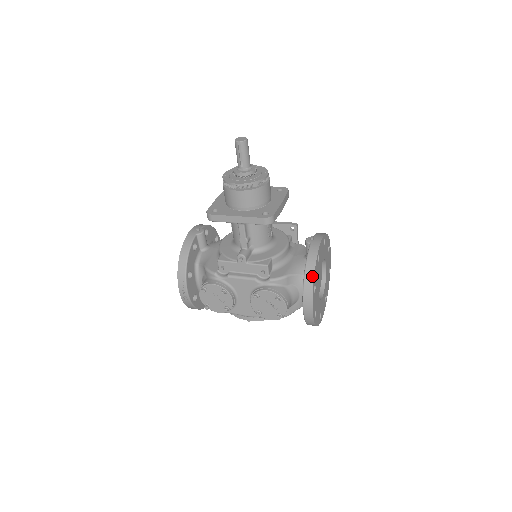
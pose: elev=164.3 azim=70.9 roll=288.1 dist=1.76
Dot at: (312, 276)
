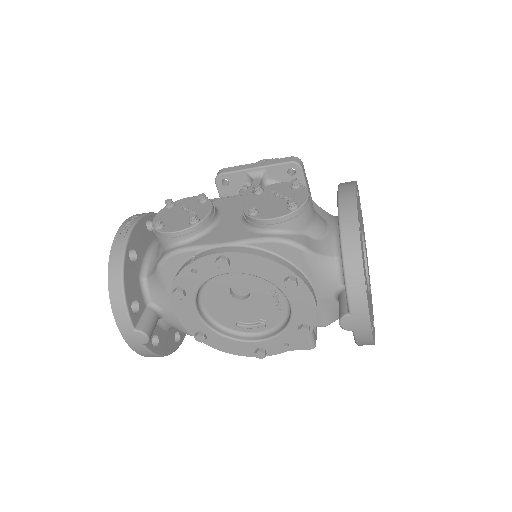
Dot at: occluded
